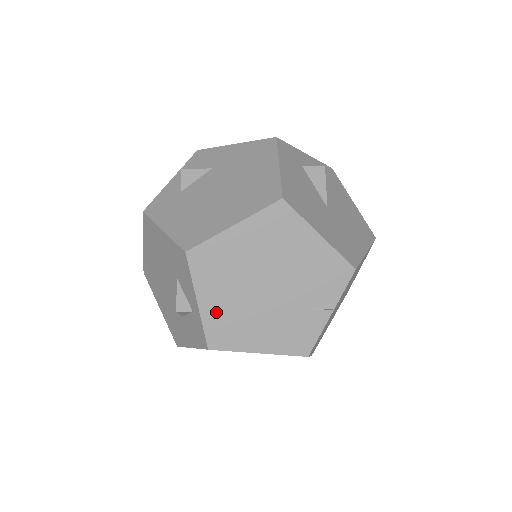
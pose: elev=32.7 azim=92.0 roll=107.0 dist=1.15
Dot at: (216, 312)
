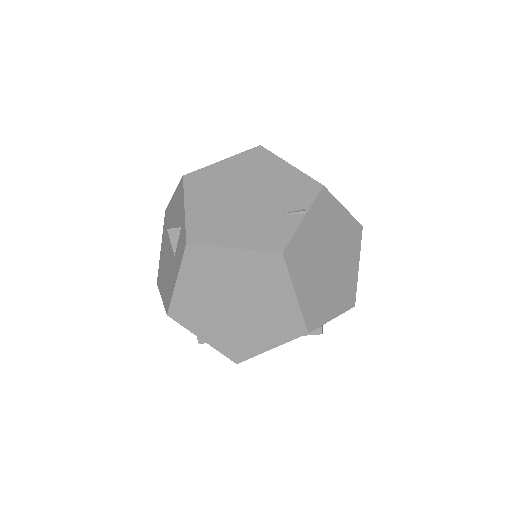
Dot at: (199, 215)
